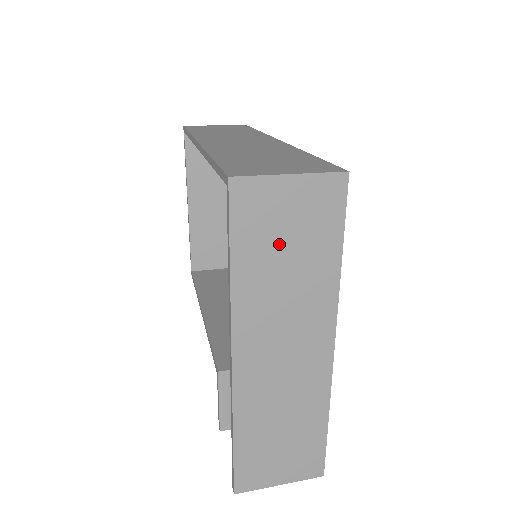
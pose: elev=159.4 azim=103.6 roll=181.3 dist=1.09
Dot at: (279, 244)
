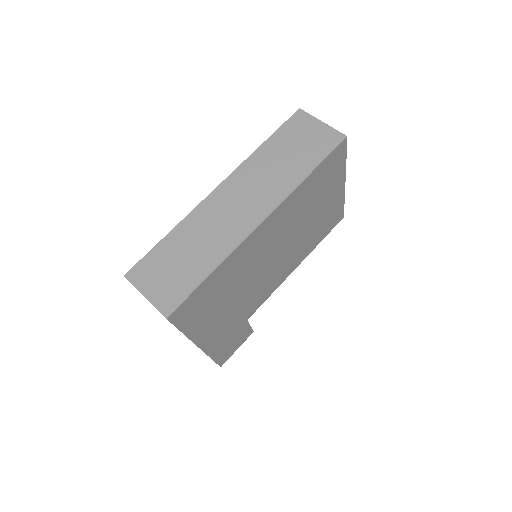
Dot at: occluded
